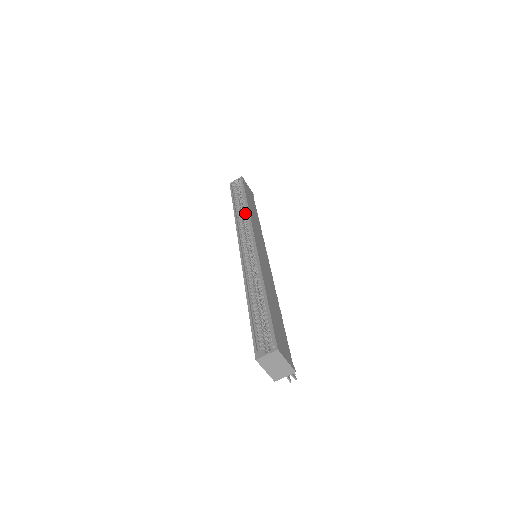
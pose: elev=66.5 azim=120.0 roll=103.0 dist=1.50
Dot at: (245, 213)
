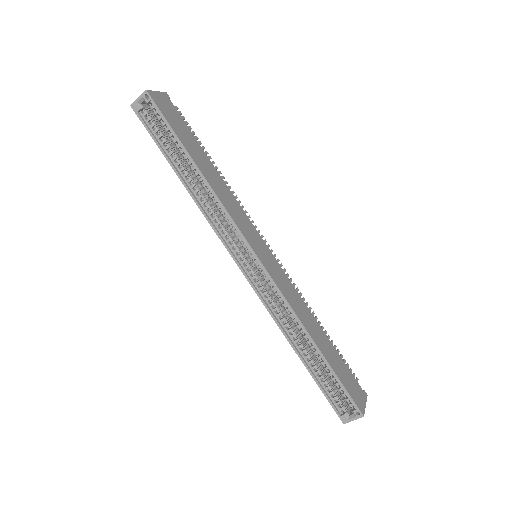
Dot at: (207, 192)
